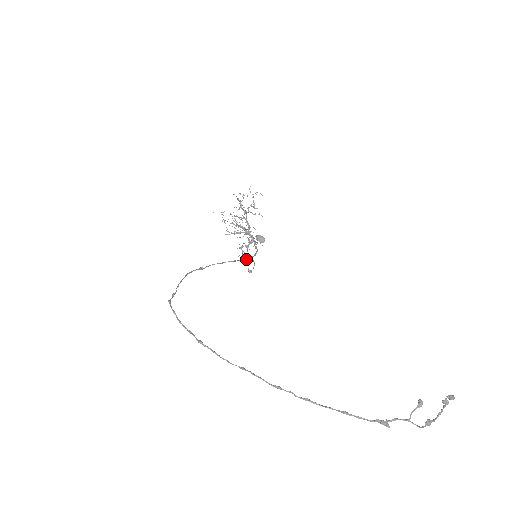
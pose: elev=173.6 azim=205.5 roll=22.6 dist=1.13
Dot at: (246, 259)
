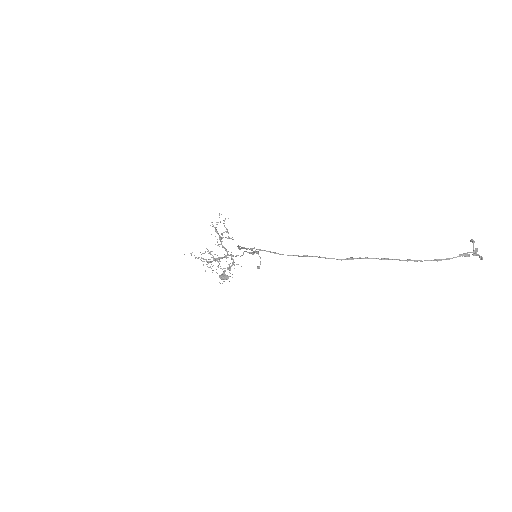
Dot at: (256, 251)
